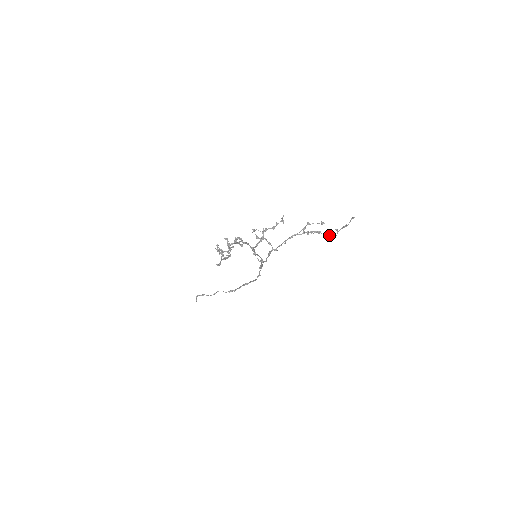
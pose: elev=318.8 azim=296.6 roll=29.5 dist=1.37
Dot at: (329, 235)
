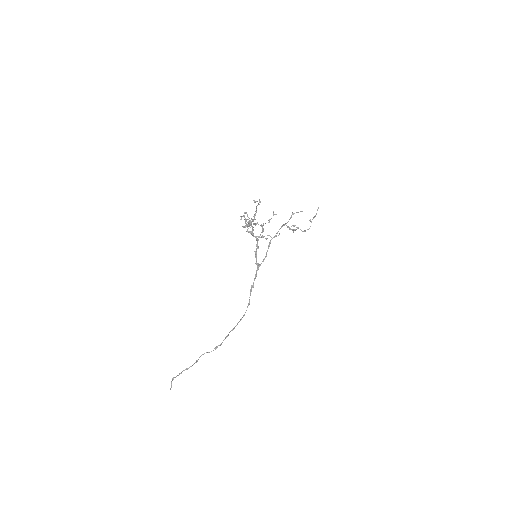
Dot at: (304, 230)
